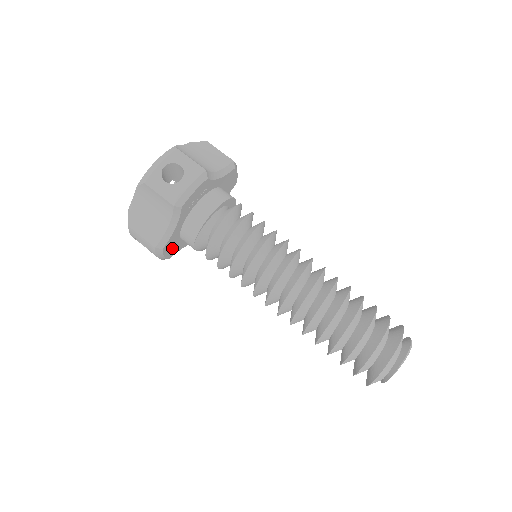
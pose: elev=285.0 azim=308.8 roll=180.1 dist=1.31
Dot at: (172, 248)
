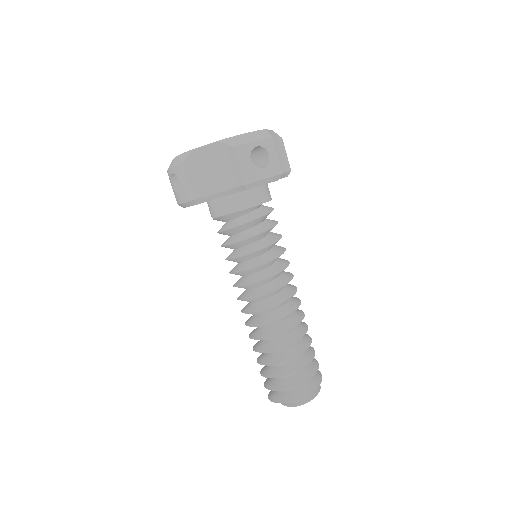
Dot at: occluded
